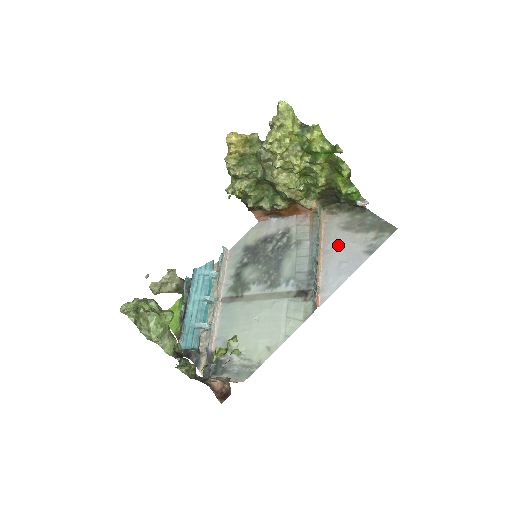
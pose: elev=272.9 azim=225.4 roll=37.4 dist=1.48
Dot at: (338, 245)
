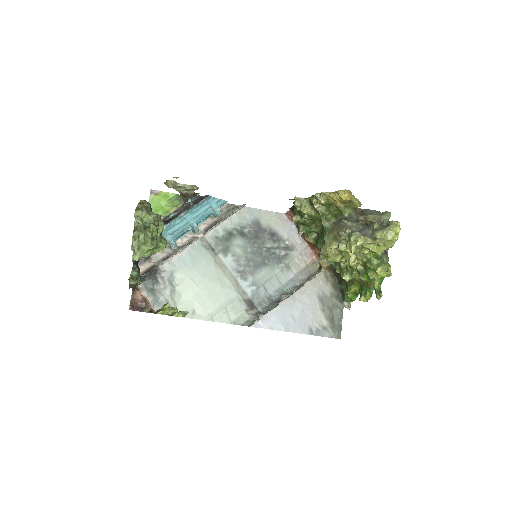
Dot at: (304, 303)
